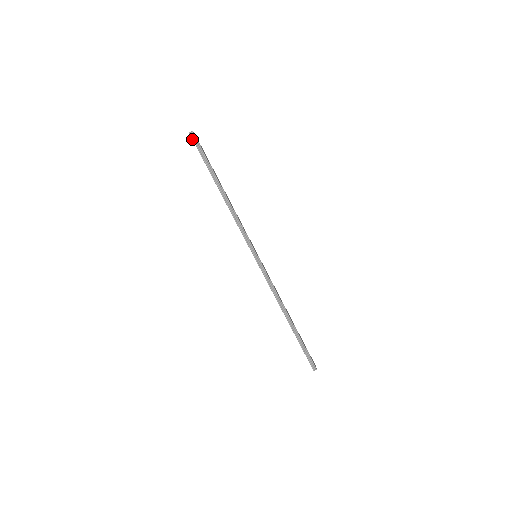
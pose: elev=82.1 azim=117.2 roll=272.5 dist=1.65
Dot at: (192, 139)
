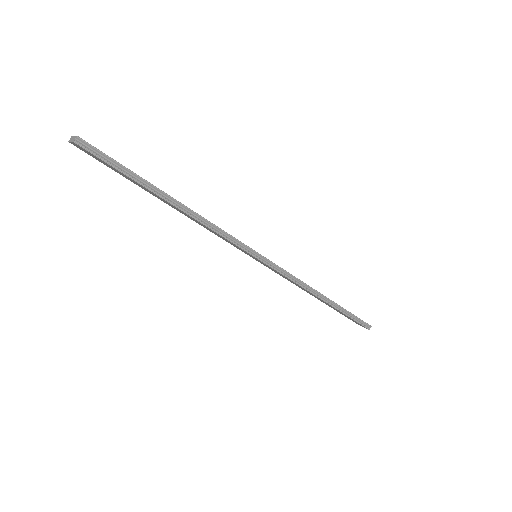
Dot at: (84, 150)
